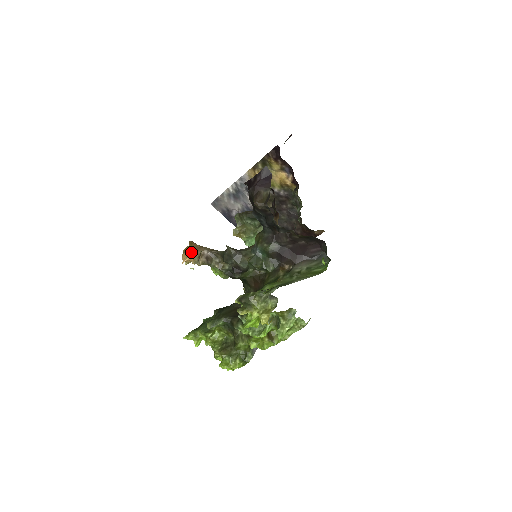
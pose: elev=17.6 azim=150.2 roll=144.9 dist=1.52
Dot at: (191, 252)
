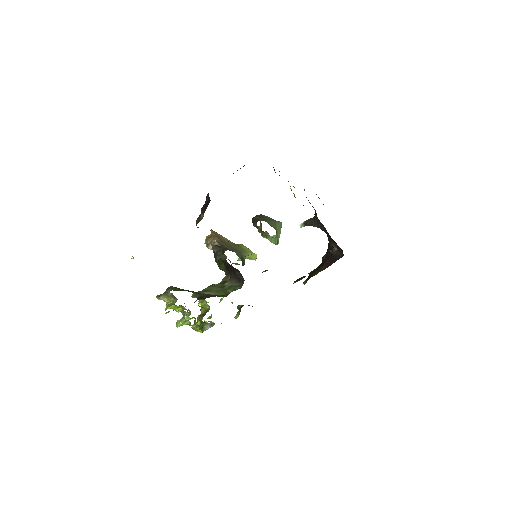
Dot at: (206, 238)
